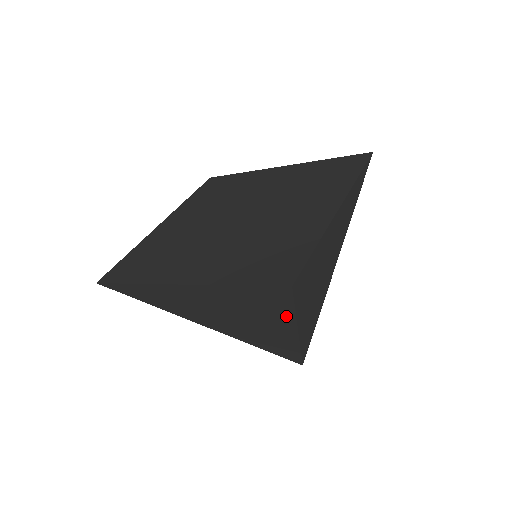
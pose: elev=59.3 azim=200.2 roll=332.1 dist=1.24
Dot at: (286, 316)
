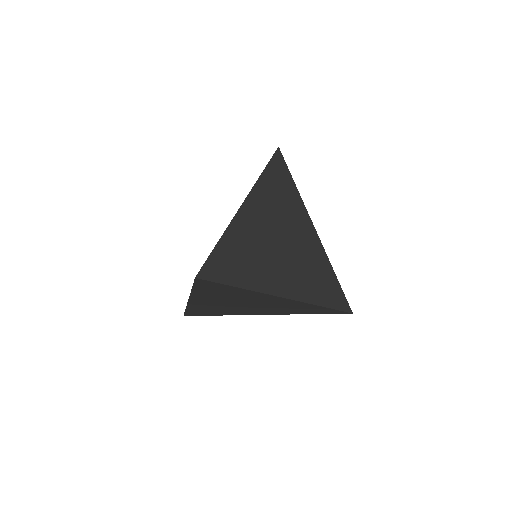
Dot at: (296, 199)
